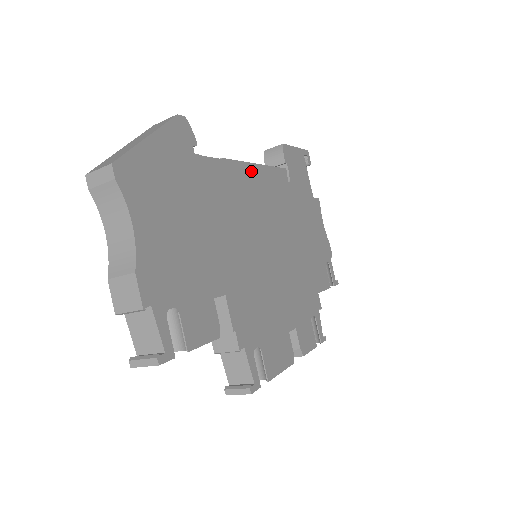
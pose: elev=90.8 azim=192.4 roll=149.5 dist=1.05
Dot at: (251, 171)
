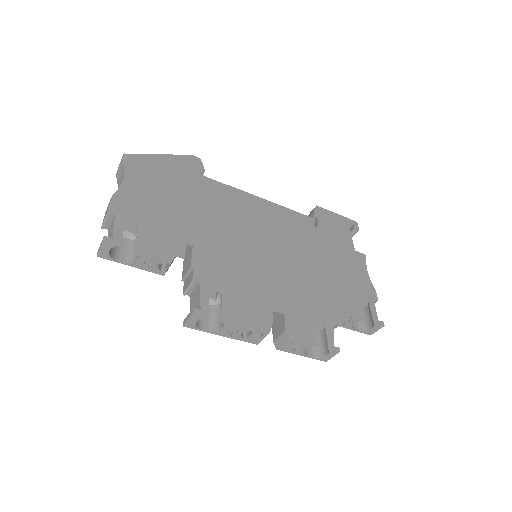
Dot at: (262, 203)
